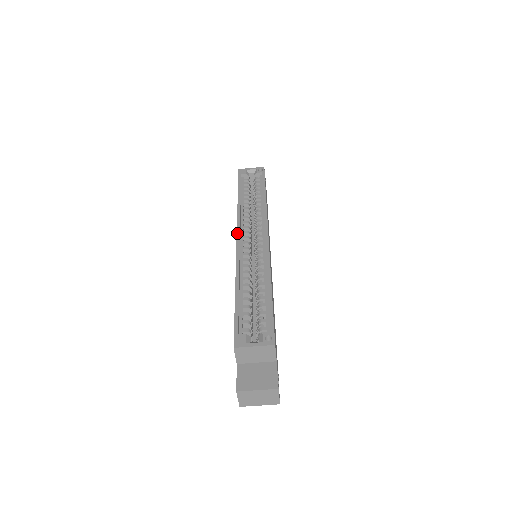
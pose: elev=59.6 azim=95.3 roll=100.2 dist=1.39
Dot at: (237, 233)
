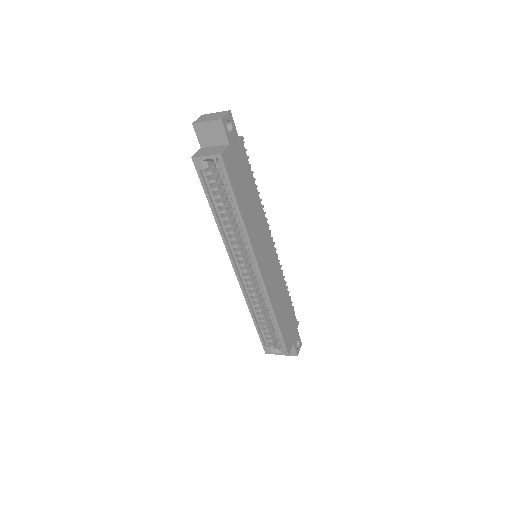
Dot at: (232, 266)
